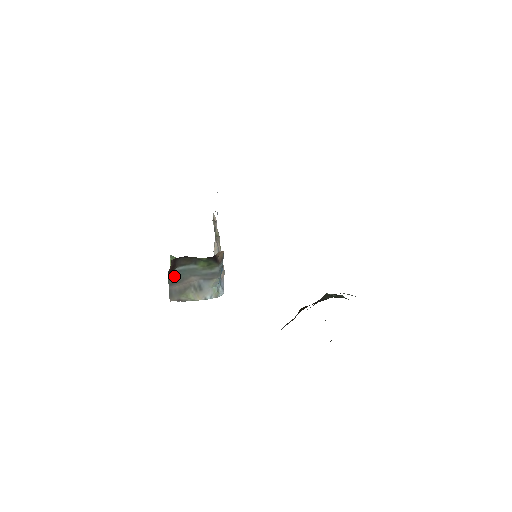
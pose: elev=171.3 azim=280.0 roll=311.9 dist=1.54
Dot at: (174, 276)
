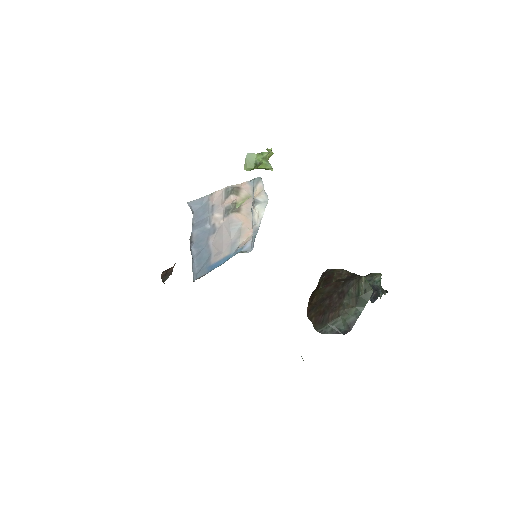
Dot at: occluded
